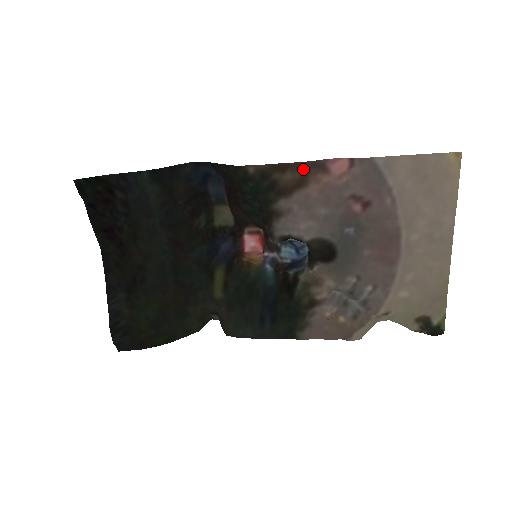
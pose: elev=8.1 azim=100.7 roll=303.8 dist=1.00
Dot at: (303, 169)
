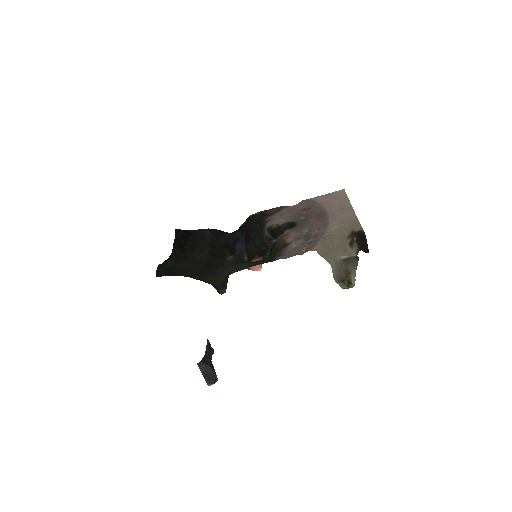
Dot at: (279, 208)
